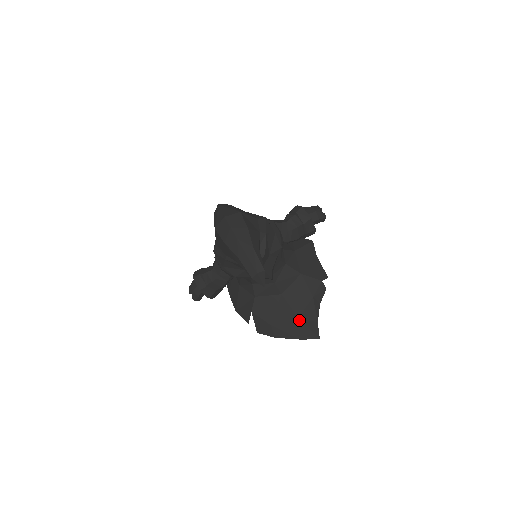
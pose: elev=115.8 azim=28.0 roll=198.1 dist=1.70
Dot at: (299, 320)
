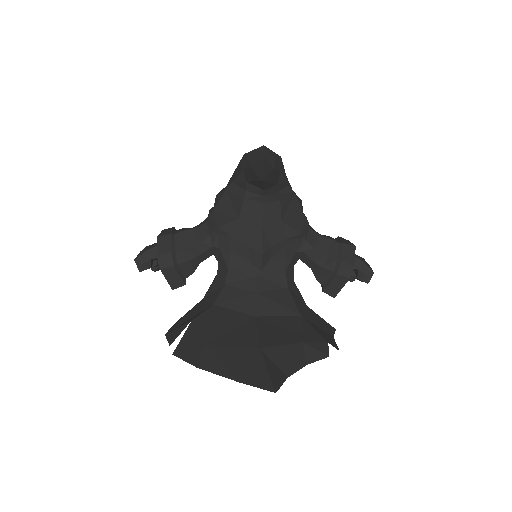
Dot at: (259, 351)
